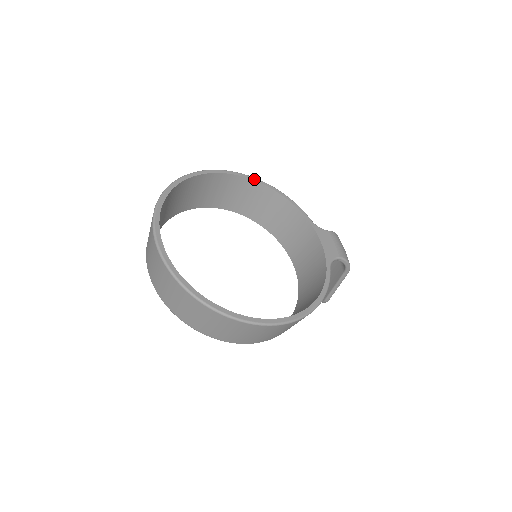
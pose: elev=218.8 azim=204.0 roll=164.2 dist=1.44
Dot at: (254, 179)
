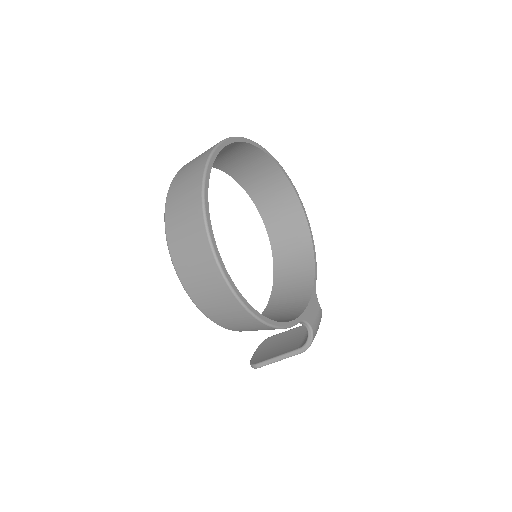
Dot at: (307, 217)
